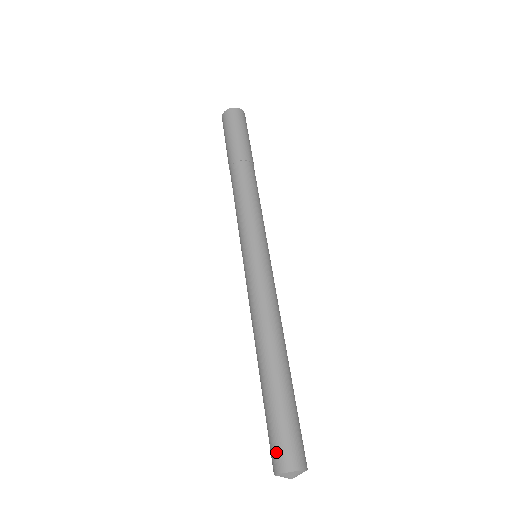
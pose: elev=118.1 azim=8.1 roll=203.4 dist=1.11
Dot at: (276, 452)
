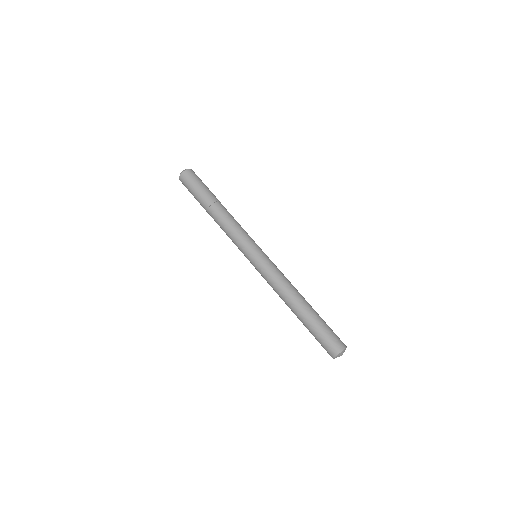
Dot at: (328, 349)
